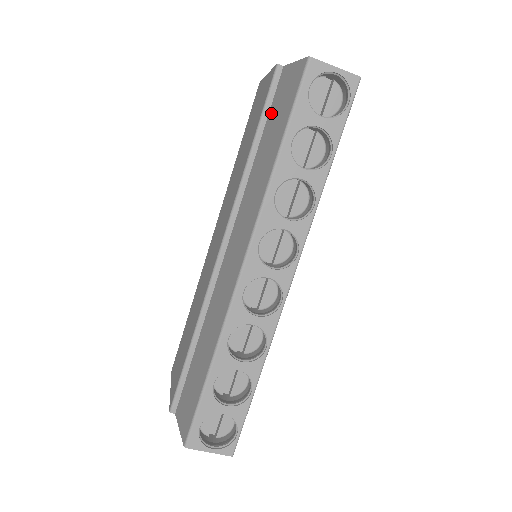
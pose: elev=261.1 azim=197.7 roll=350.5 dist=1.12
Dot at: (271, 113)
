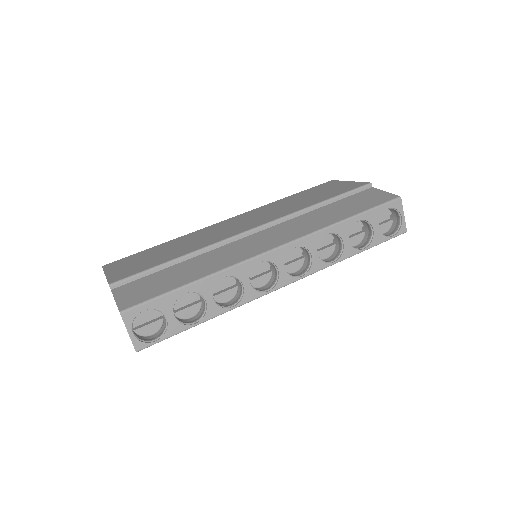
Dot at: (349, 199)
